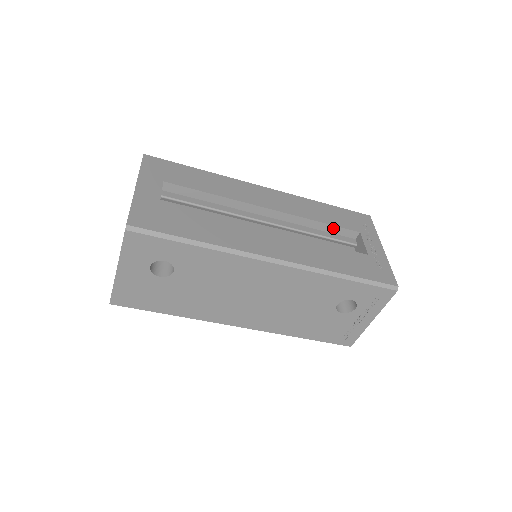
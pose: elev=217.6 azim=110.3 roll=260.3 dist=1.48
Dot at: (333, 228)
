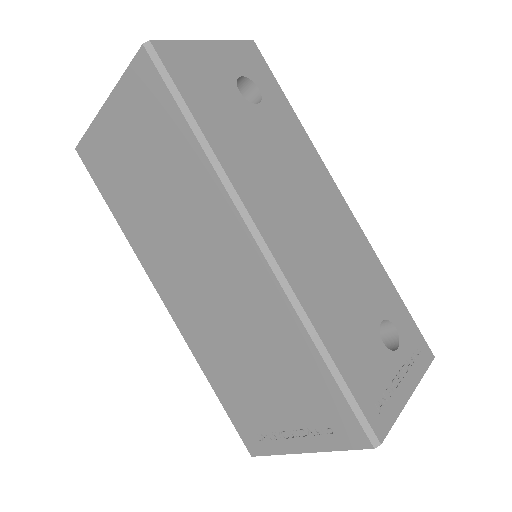
Dot at: occluded
